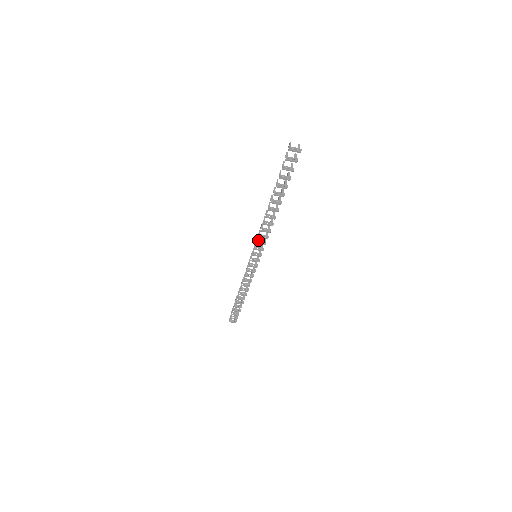
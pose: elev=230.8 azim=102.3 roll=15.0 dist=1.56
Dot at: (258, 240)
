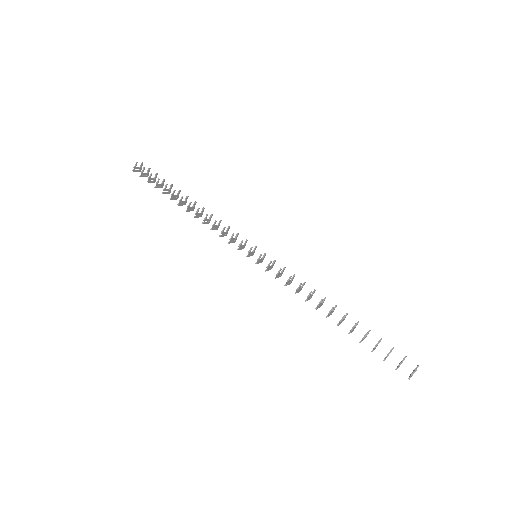
Dot at: (279, 274)
